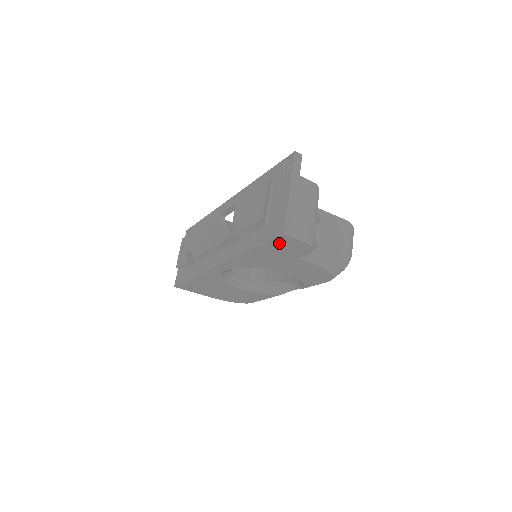
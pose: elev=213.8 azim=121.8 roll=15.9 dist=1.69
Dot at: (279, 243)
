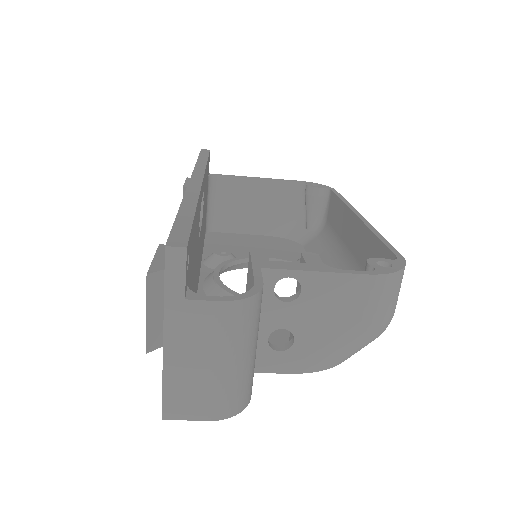
Dot at: occluded
